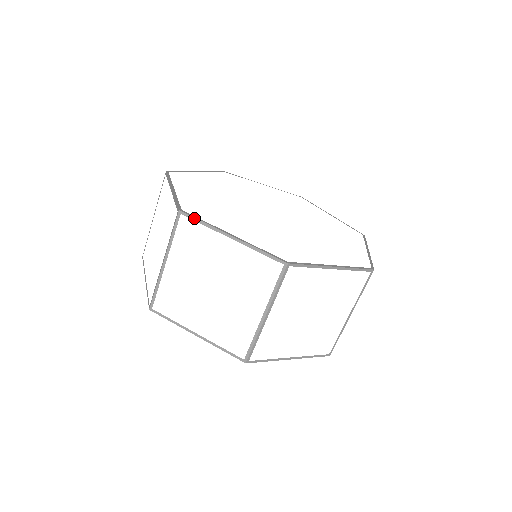
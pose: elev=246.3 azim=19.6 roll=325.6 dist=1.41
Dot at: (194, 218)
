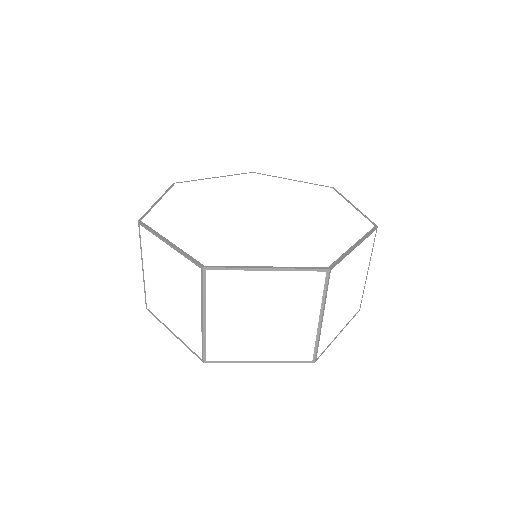
Dot at: (146, 228)
